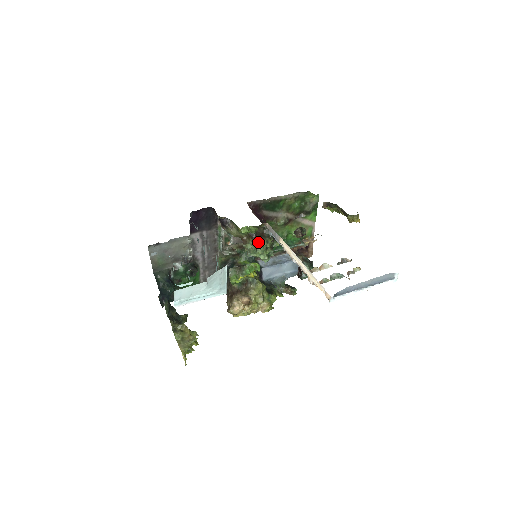
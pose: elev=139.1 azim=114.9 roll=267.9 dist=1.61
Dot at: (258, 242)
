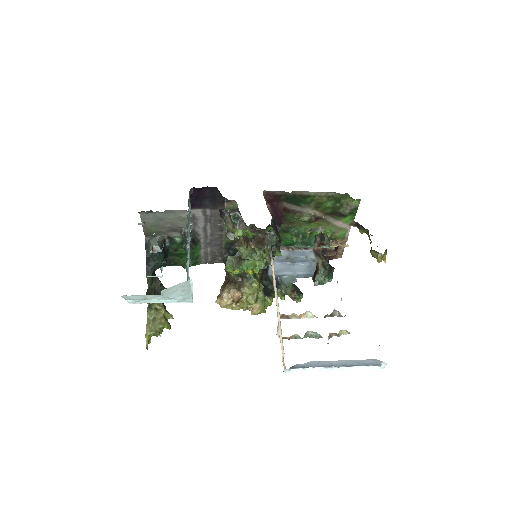
Dot at: (254, 248)
